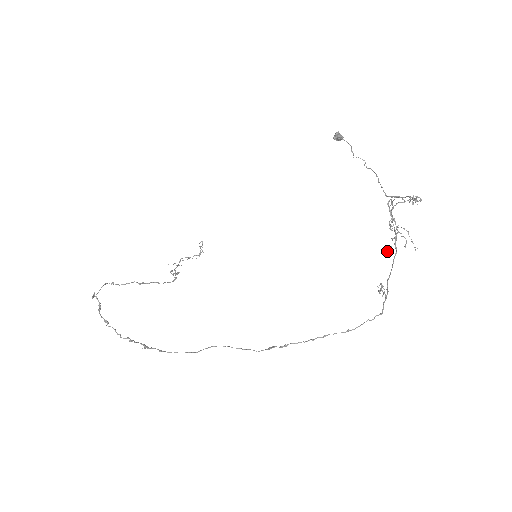
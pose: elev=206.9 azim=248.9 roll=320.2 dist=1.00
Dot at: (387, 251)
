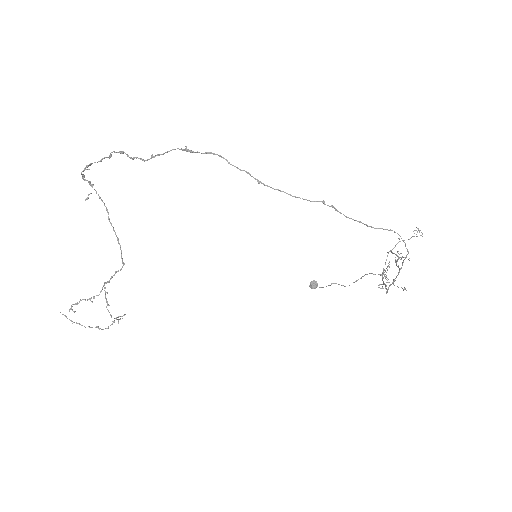
Dot at: (380, 288)
